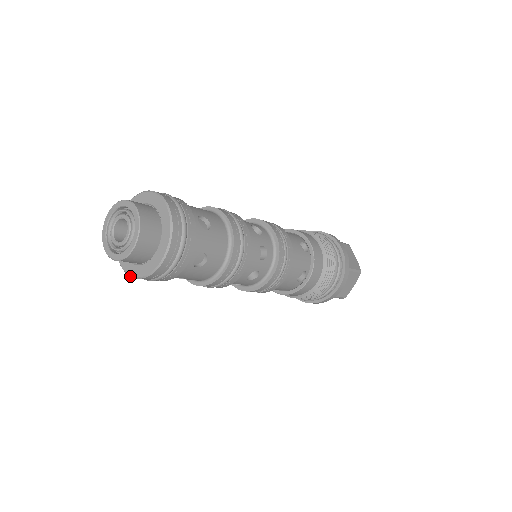
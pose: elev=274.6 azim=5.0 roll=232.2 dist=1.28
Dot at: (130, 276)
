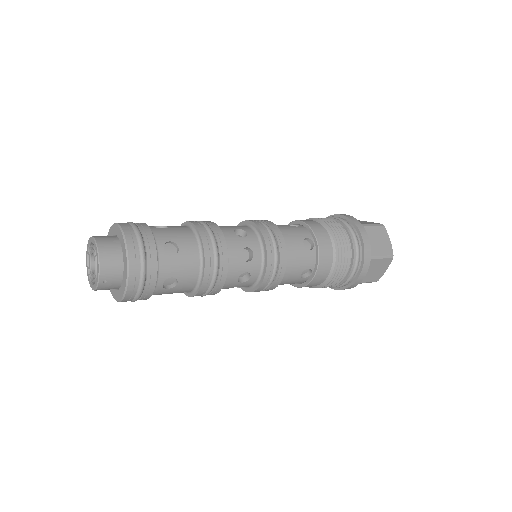
Dot at: (124, 297)
